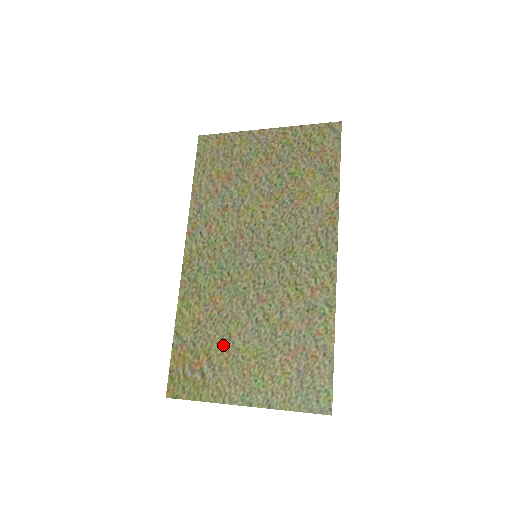
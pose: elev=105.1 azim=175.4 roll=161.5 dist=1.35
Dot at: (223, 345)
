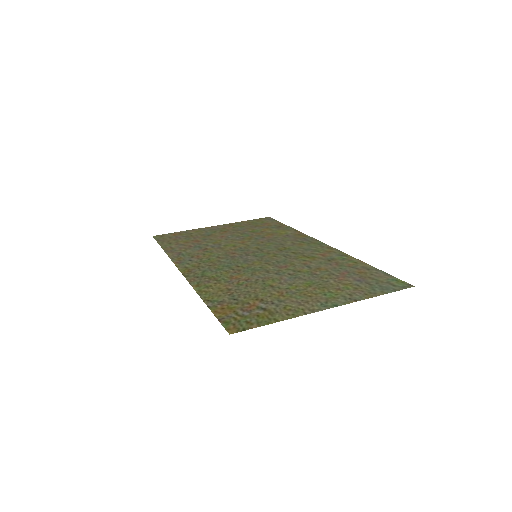
Dot at: (269, 291)
